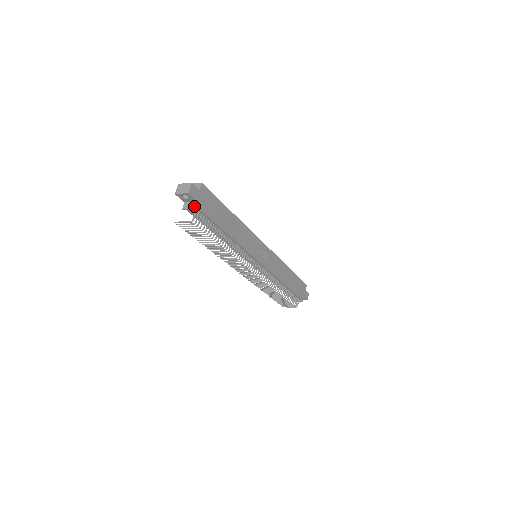
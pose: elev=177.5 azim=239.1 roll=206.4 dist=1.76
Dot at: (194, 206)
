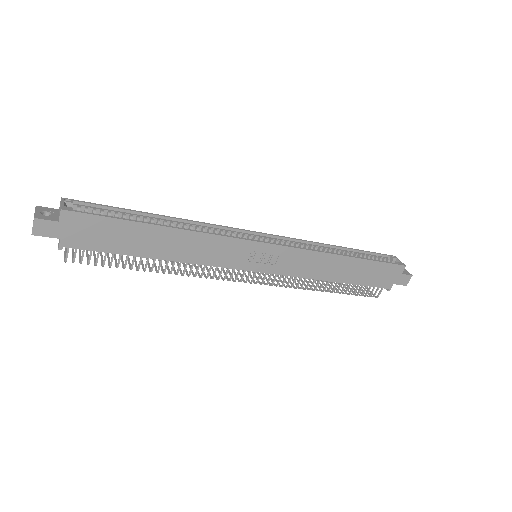
Dot at: (58, 244)
